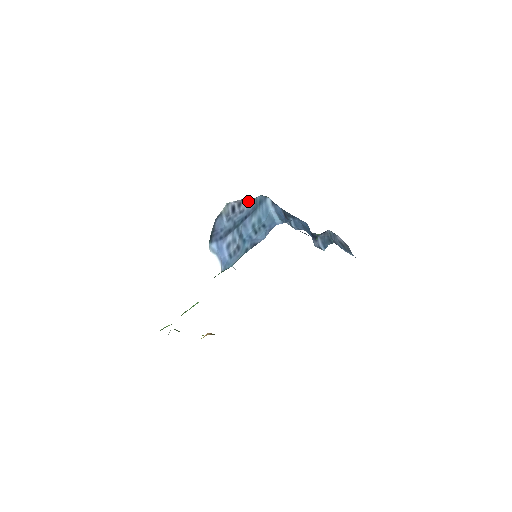
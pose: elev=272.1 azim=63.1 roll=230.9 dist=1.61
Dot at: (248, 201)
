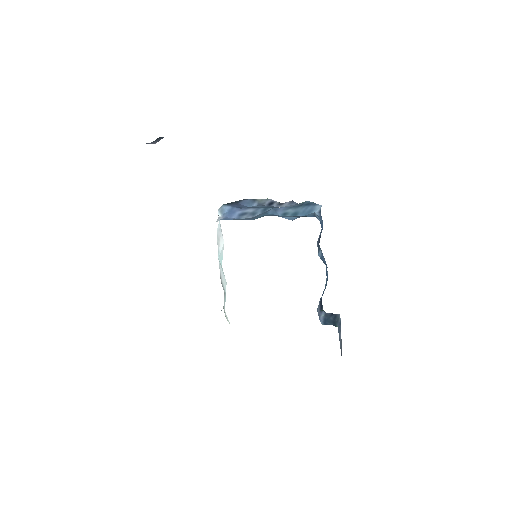
Dot at: (293, 203)
